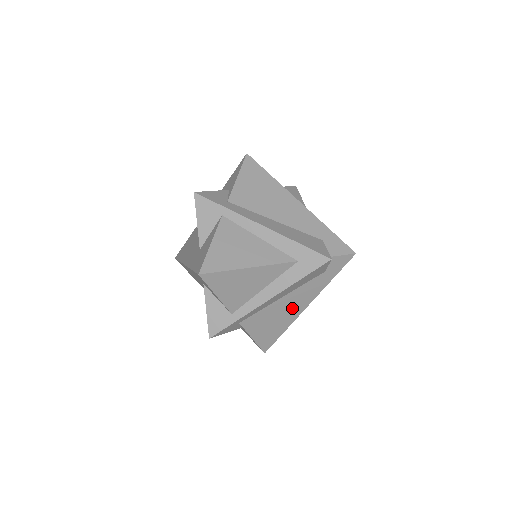
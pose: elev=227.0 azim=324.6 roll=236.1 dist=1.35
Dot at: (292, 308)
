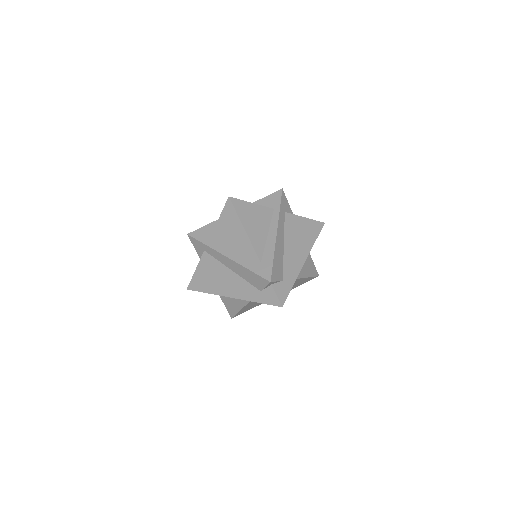
Dot at: (227, 285)
